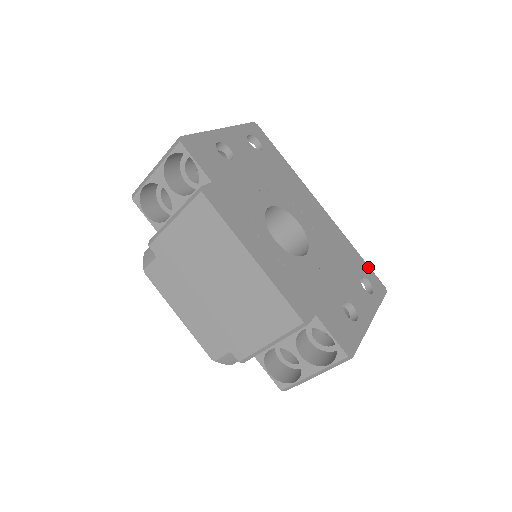
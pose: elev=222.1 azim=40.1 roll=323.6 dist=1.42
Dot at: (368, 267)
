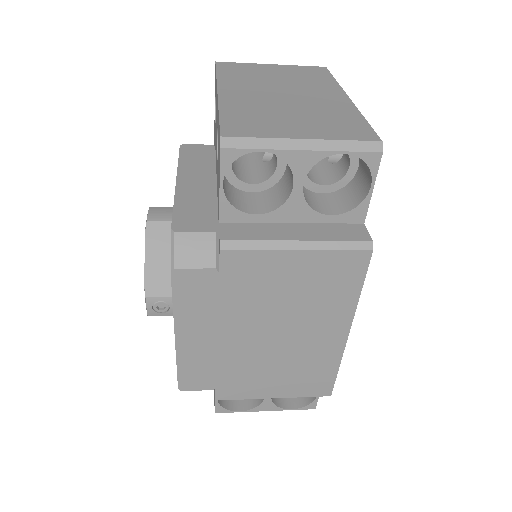
Dot at: occluded
